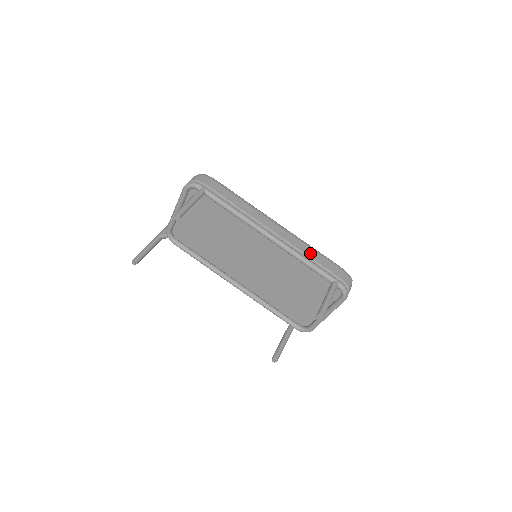
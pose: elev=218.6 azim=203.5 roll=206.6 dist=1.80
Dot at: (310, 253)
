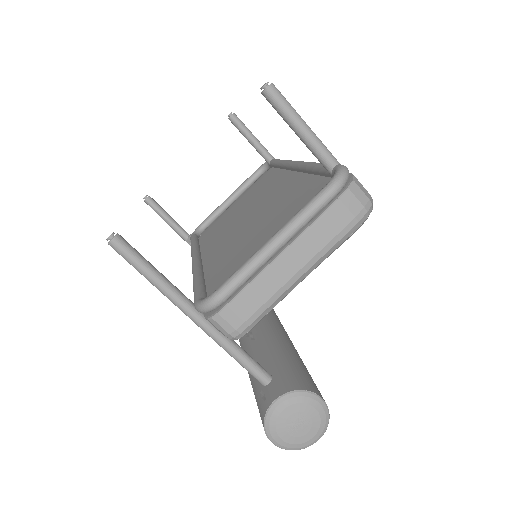
Dot at: occluded
